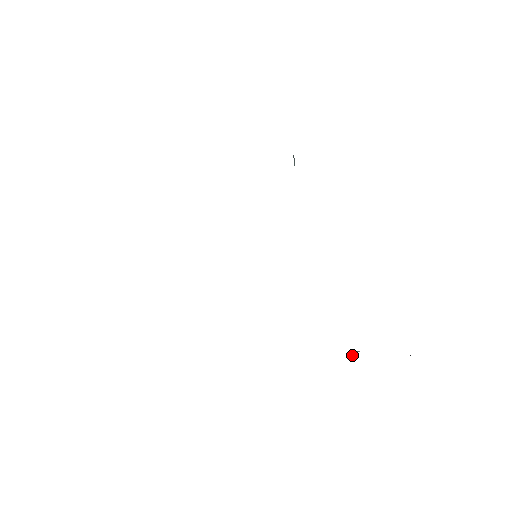
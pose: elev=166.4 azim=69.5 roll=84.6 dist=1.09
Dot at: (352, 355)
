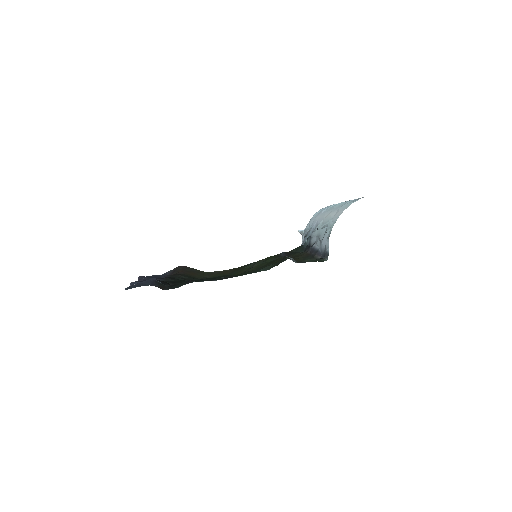
Dot at: occluded
